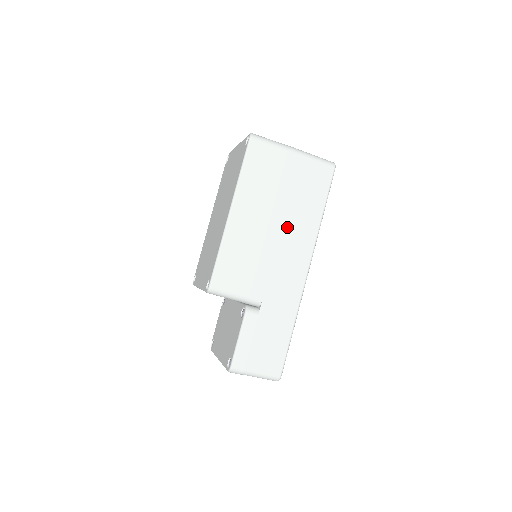
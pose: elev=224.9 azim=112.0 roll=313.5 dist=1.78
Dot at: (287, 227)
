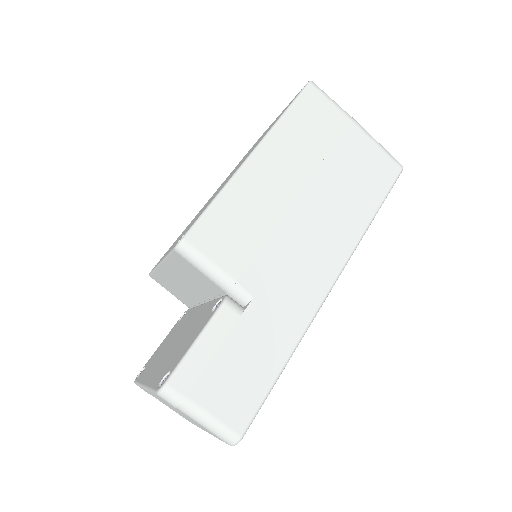
Dot at: (322, 210)
